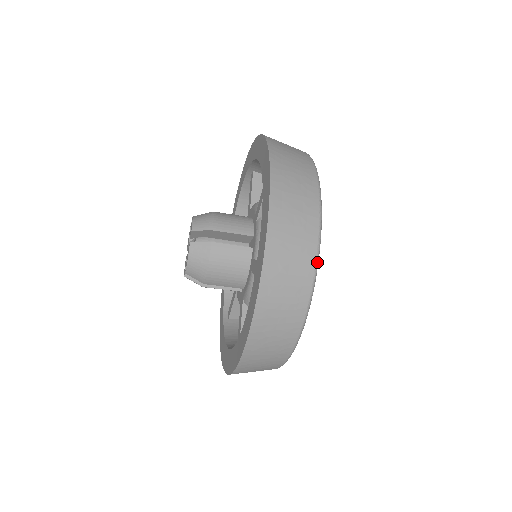
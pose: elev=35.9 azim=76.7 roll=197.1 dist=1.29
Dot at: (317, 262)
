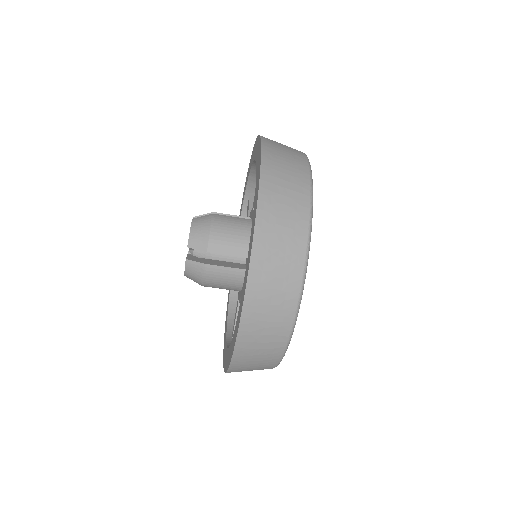
Dot at: (292, 331)
